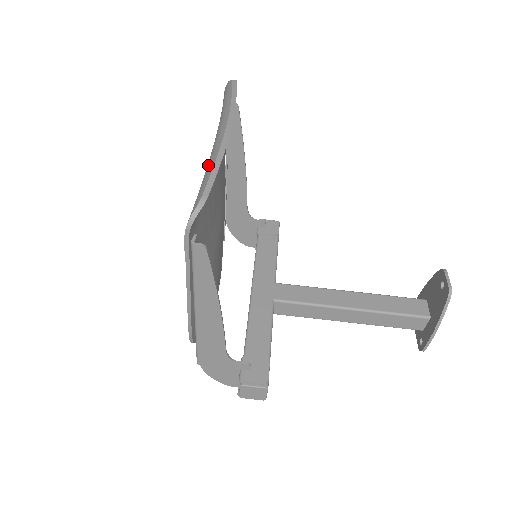
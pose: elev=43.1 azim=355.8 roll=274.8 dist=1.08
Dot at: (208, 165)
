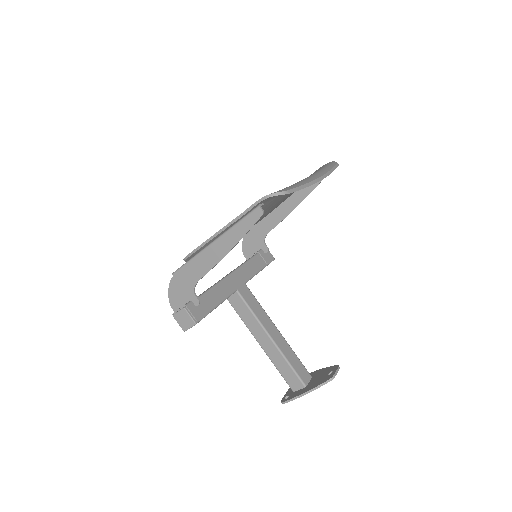
Dot at: (298, 183)
